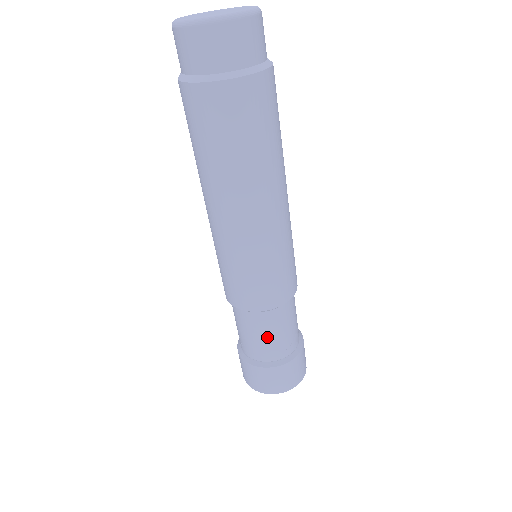
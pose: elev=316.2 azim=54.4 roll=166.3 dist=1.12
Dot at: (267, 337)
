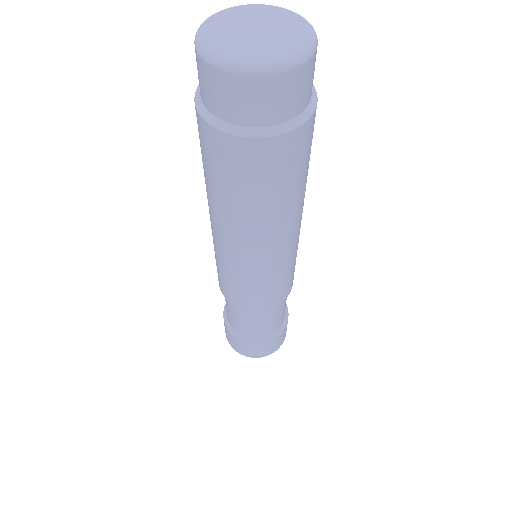
Dot at: (238, 319)
